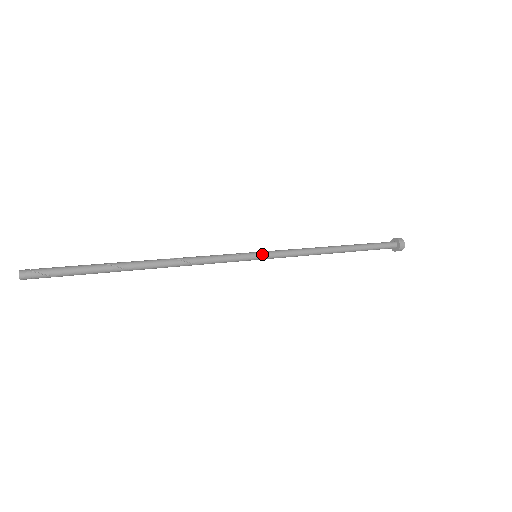
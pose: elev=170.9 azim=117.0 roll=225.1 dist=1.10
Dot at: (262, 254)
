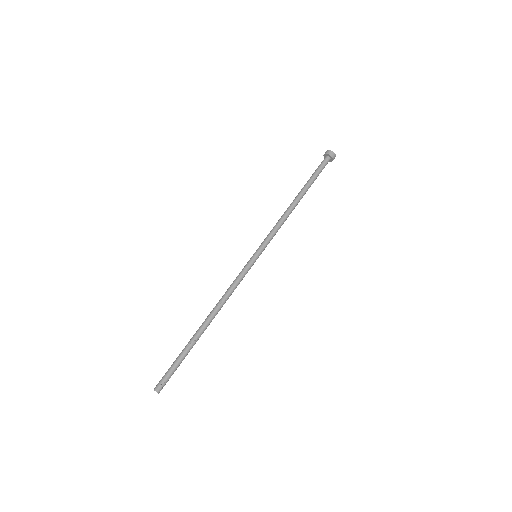
Dot at: (259, 252)
